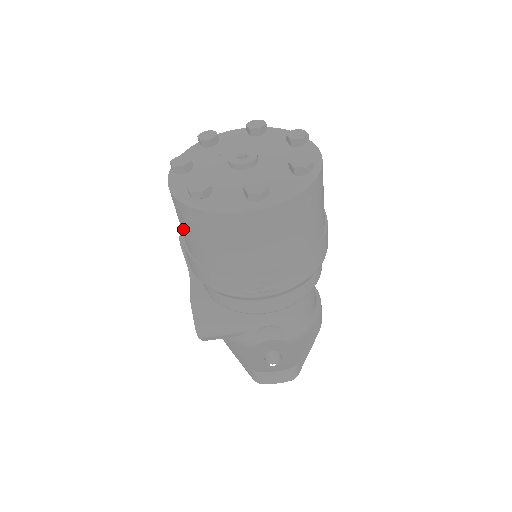
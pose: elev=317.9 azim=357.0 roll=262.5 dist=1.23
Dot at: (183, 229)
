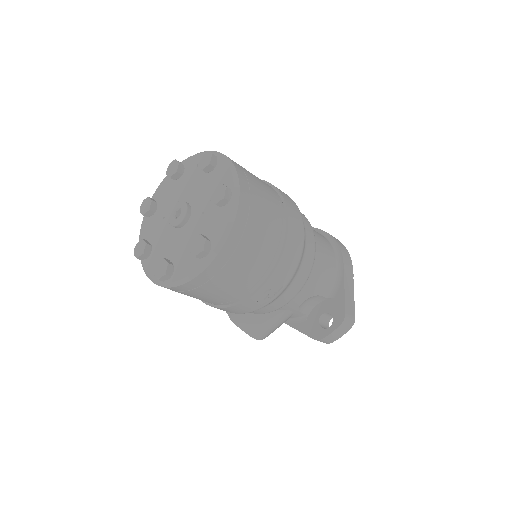
Dot at: occluded
